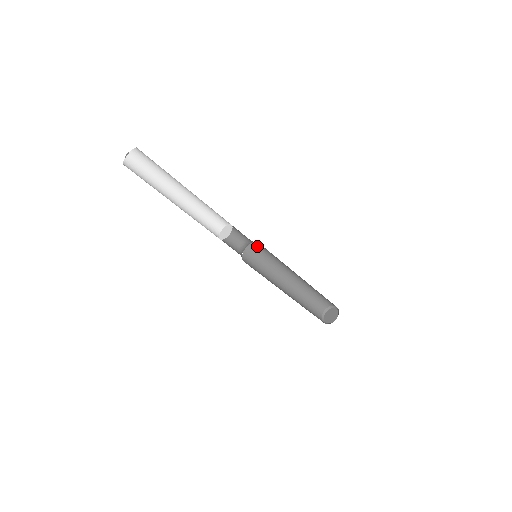
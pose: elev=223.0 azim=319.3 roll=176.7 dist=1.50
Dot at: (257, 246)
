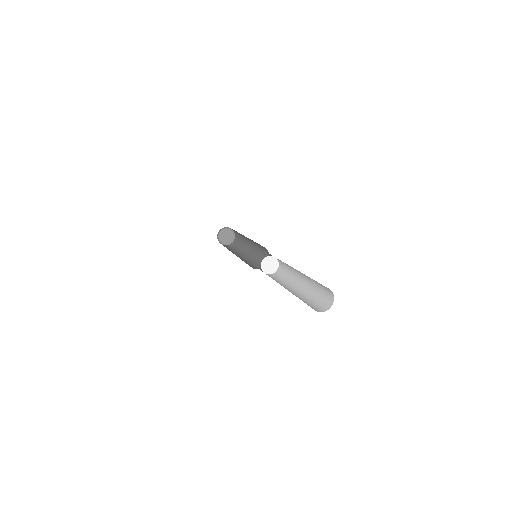
Dot at: occluded
